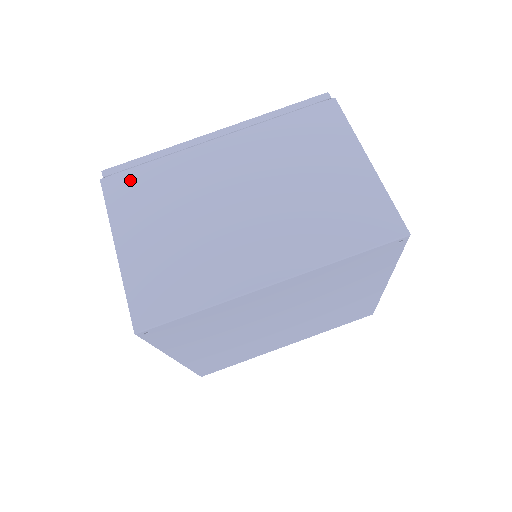
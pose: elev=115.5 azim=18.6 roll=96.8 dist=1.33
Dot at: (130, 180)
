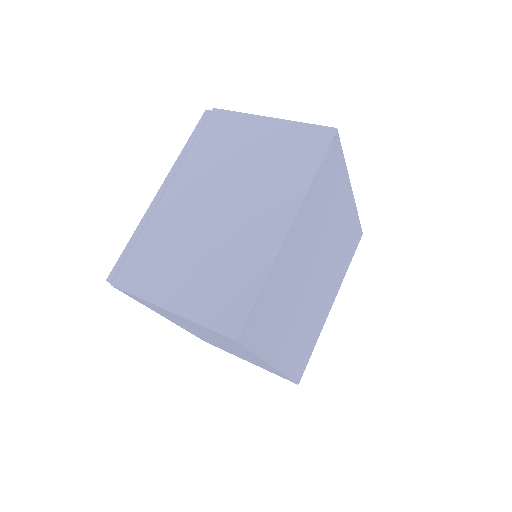
Dot at: (132, 265)
